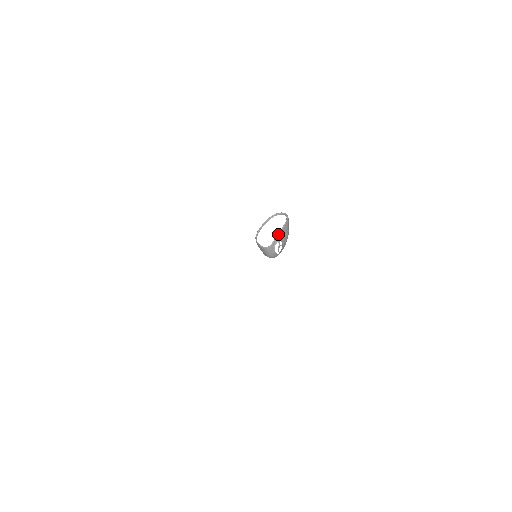
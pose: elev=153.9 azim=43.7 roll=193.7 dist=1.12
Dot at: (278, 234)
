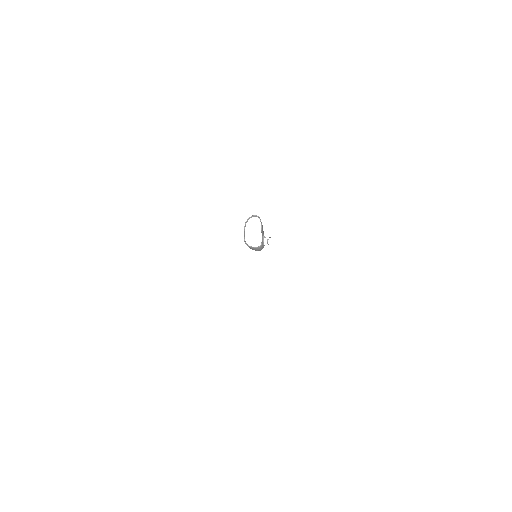
Dot at: (262, 233)
